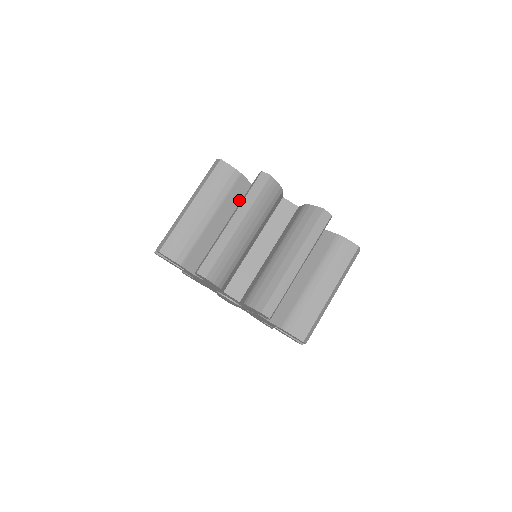
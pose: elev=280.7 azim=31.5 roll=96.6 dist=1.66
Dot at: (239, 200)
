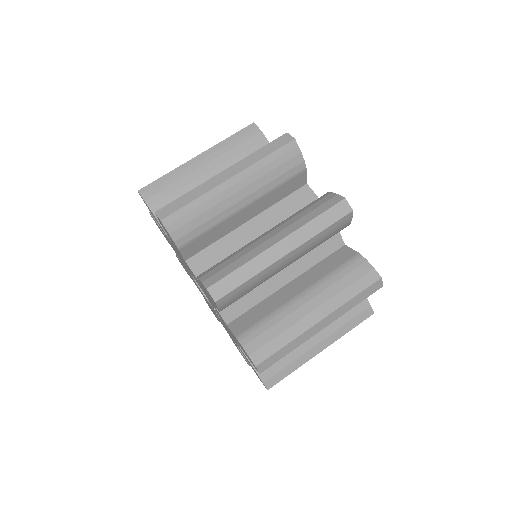
Dot at: occluded
